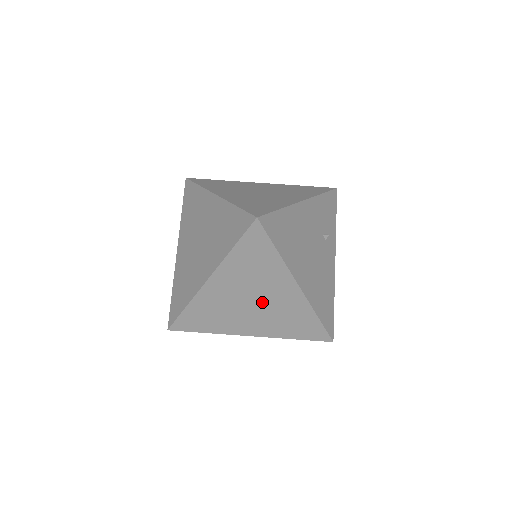
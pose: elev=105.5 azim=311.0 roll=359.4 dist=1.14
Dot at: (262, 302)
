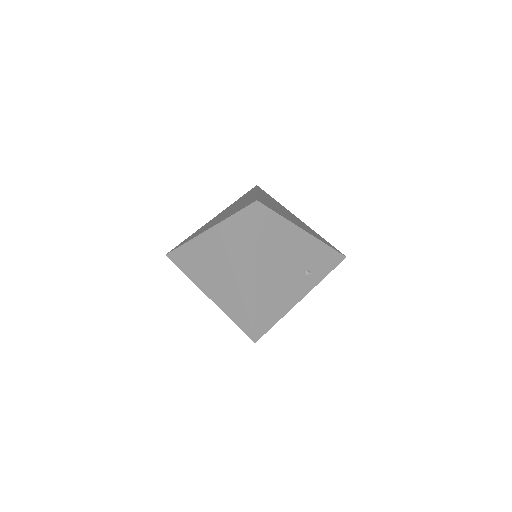
Dot at: (228, 272)
